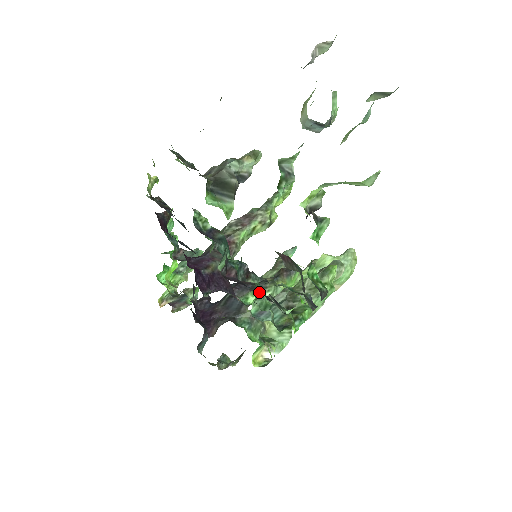
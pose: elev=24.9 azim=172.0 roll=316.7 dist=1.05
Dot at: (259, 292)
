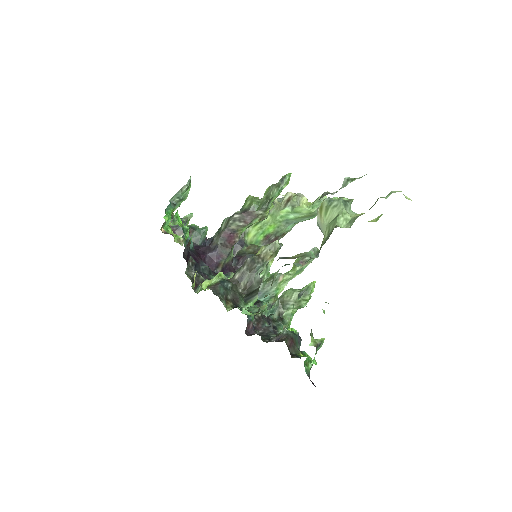
Dot at: occluded
